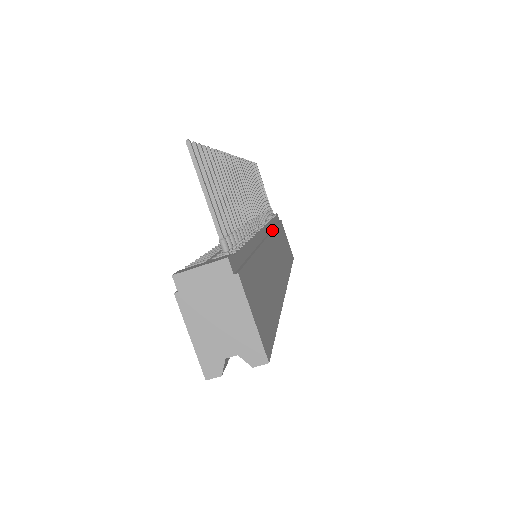
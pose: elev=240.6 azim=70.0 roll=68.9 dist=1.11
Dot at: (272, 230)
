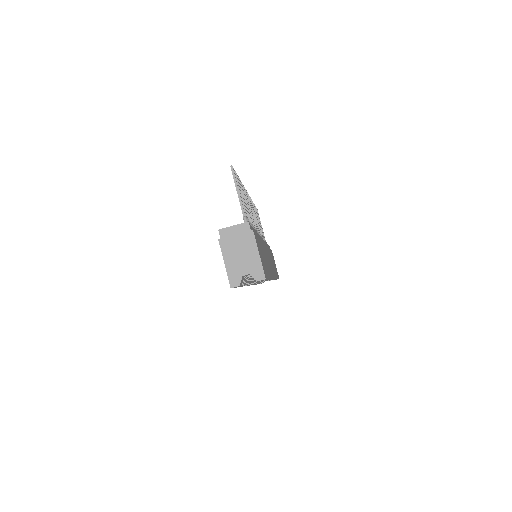
Dot at: occluded
